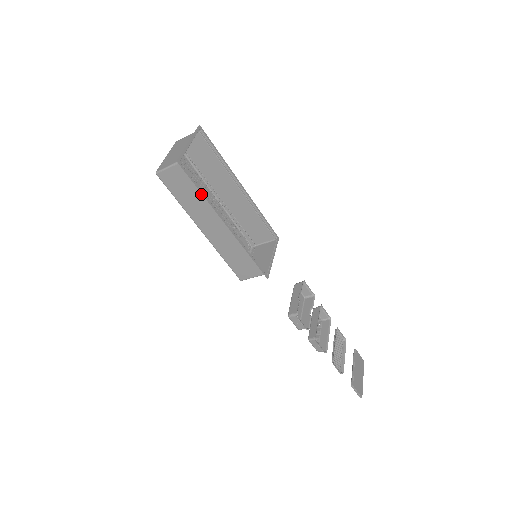
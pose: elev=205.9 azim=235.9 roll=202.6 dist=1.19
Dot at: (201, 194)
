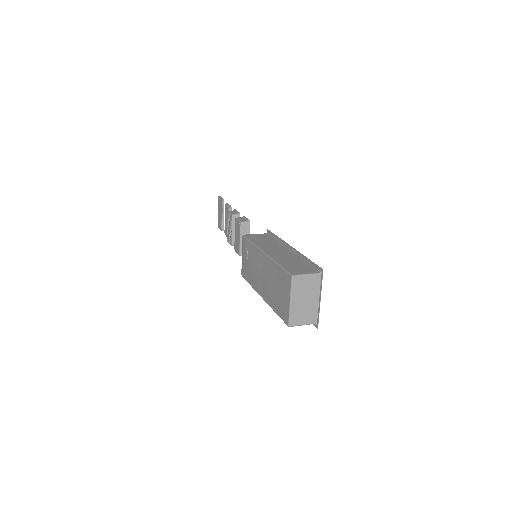
Dot at: occluded
